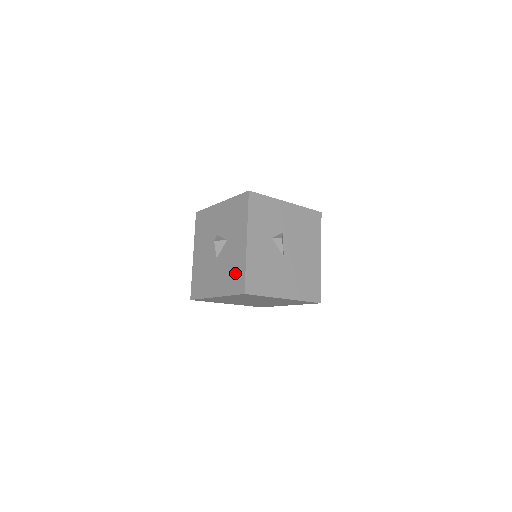
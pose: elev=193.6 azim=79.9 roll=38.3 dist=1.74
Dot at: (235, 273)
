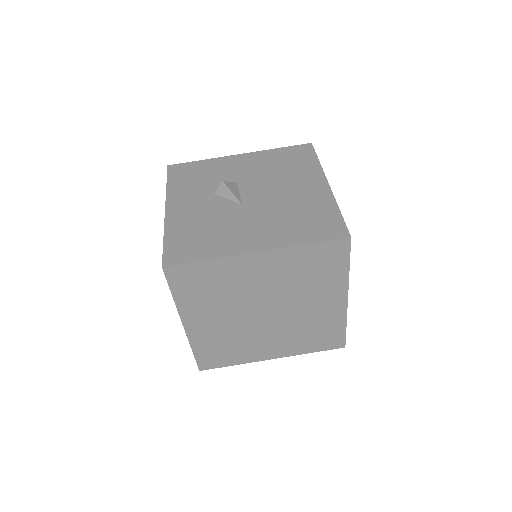
Dot at: occluded
